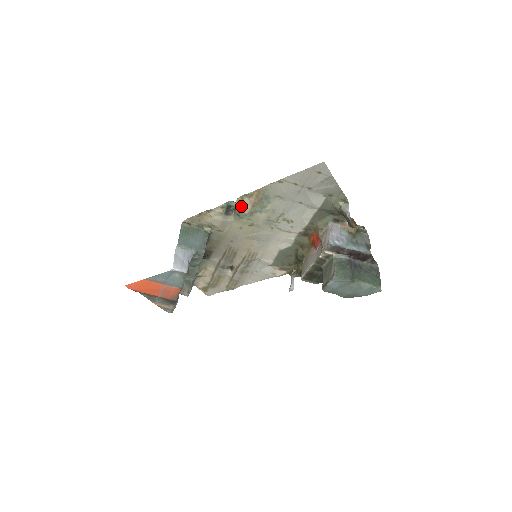
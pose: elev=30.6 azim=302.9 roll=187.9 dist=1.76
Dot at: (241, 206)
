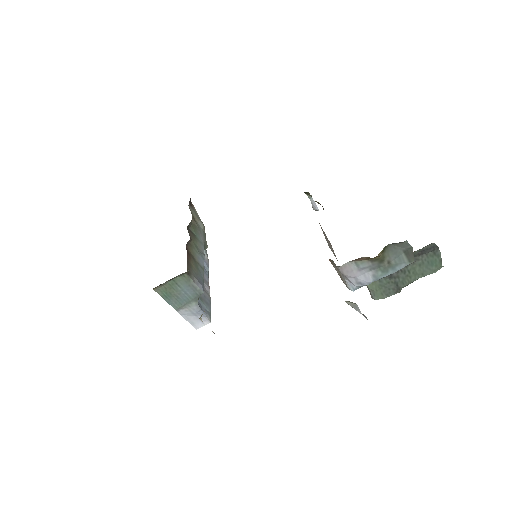
Dot at: occluded
